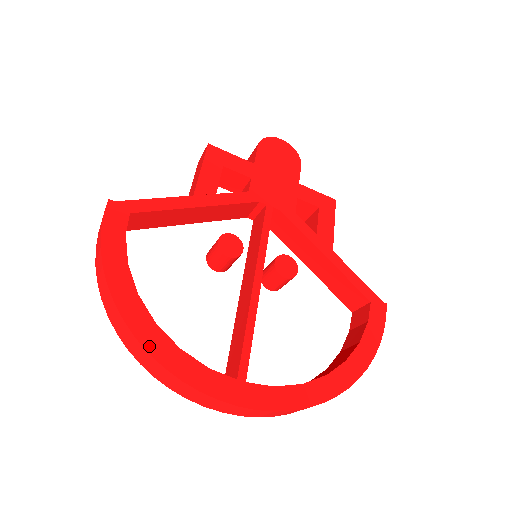
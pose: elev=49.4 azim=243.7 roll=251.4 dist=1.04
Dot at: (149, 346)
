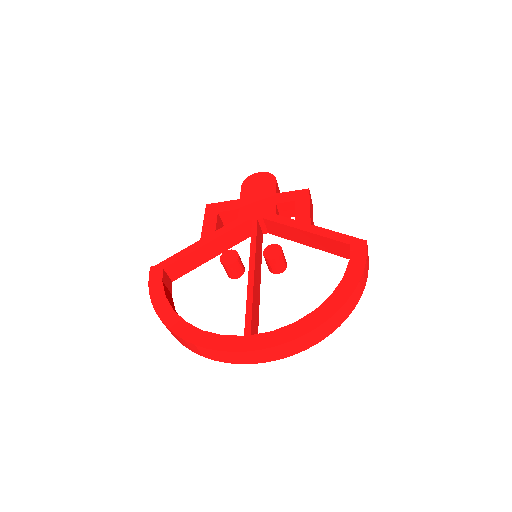
Dot at: (184, 336)
